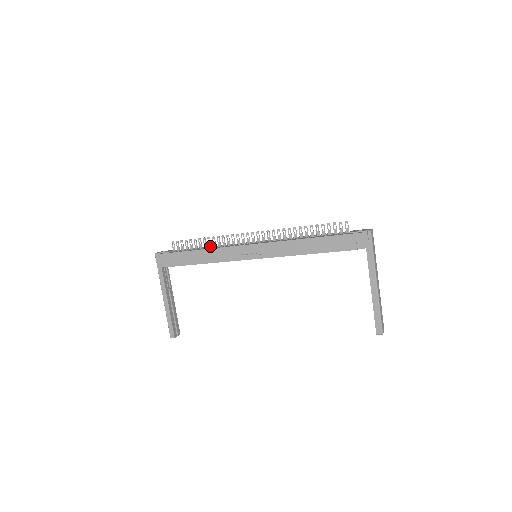
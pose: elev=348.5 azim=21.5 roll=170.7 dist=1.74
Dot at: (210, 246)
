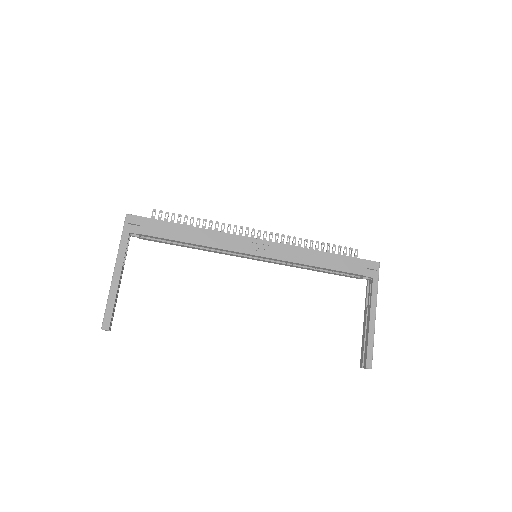
Dot at: occluded
